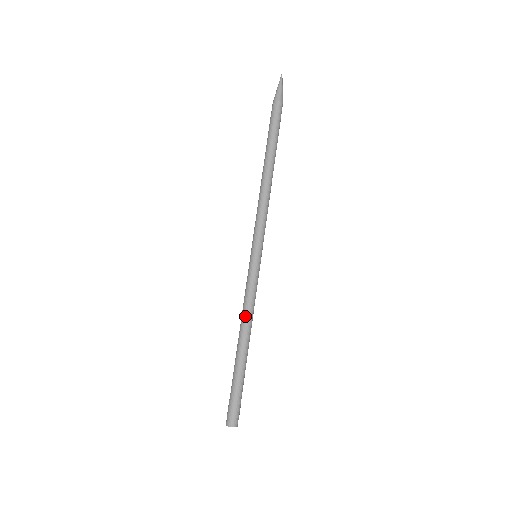
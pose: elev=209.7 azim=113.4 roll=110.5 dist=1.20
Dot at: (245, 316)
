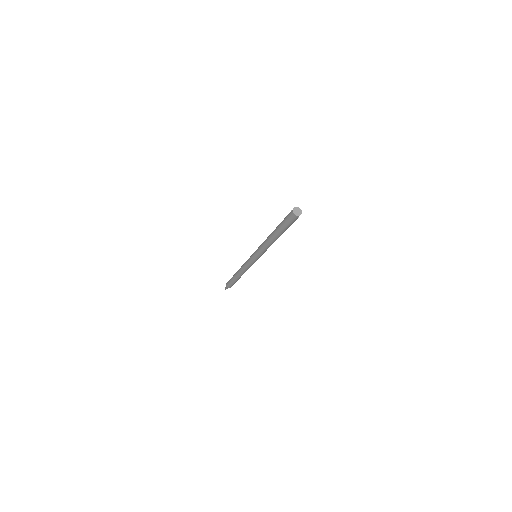
Dot at: occluded
